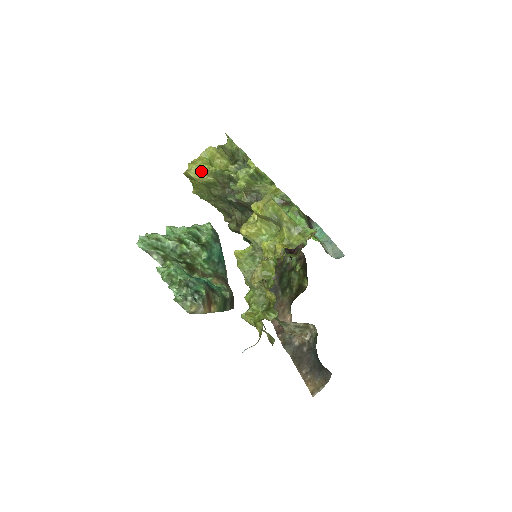
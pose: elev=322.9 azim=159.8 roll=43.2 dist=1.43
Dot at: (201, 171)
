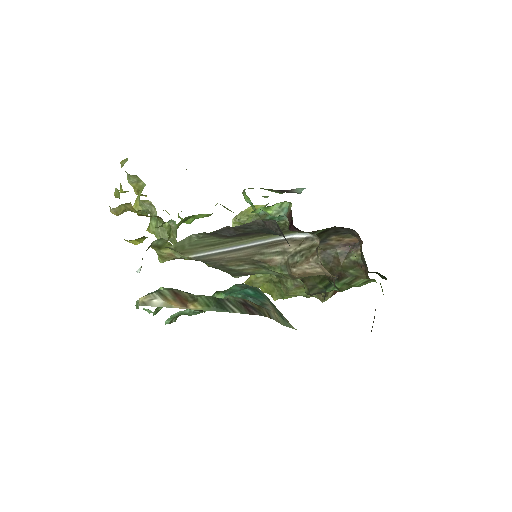
Dot at: occluded
